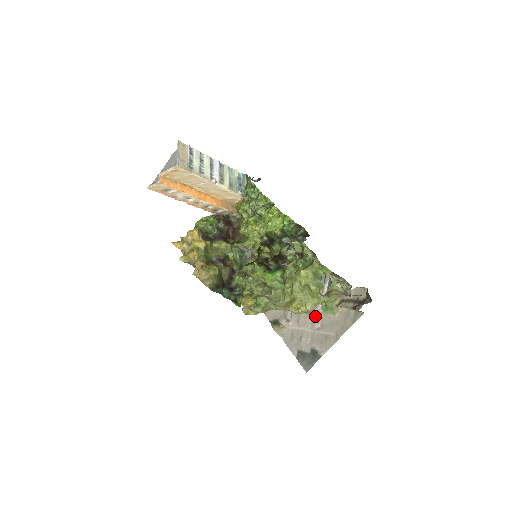
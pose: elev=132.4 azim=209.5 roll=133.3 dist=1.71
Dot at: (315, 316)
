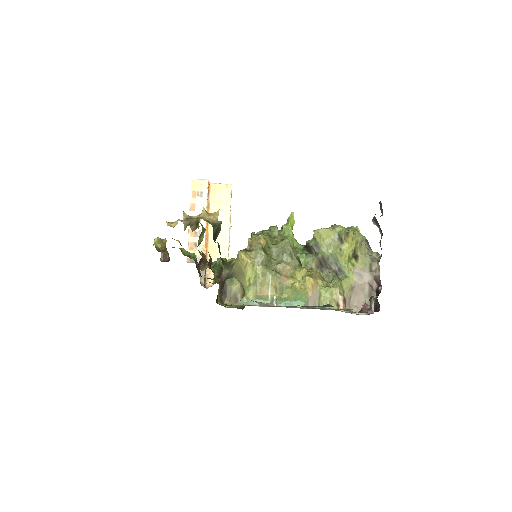
Dot at: occluded
